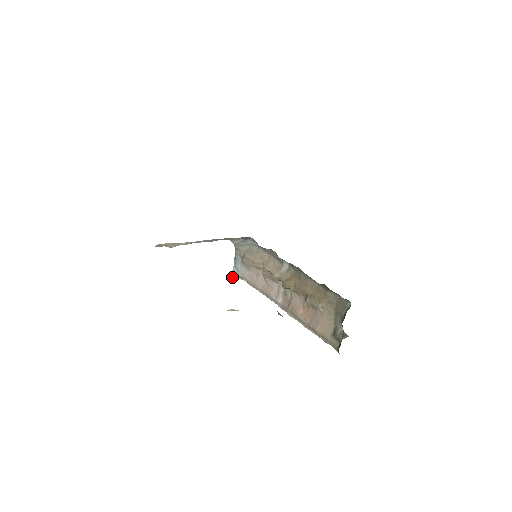
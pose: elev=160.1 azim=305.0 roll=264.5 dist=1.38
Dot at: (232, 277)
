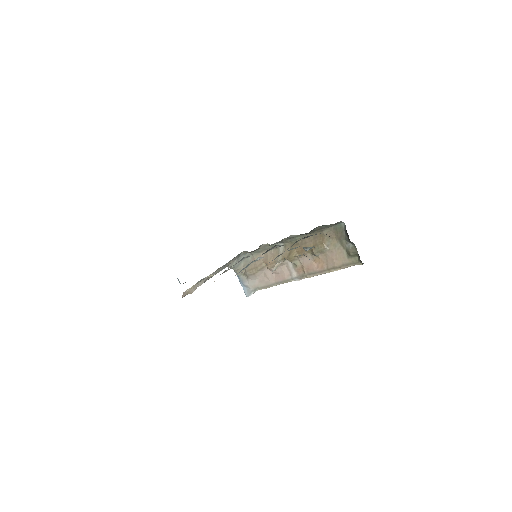
Dot at: (247, 296)
